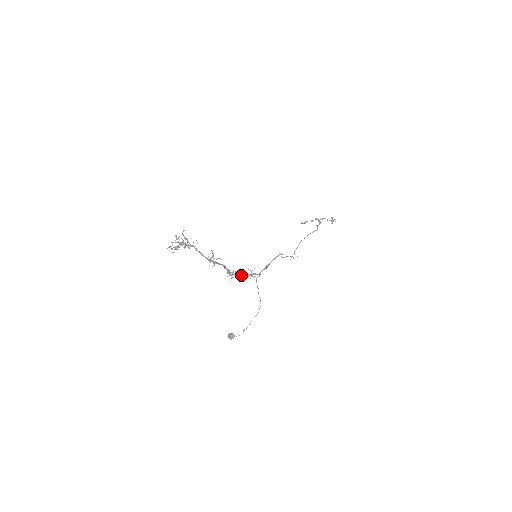
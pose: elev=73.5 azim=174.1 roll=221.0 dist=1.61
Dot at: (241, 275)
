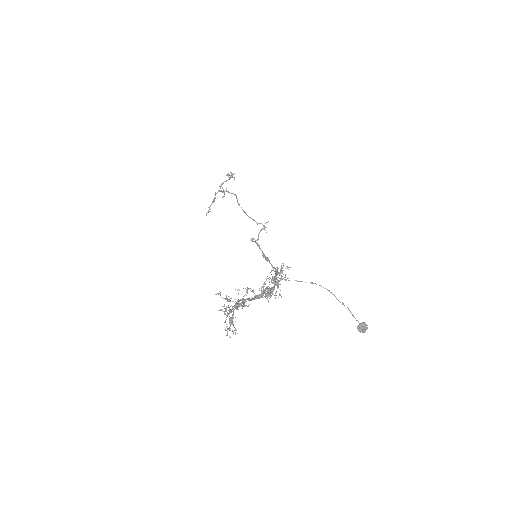
Dot at: occluded
